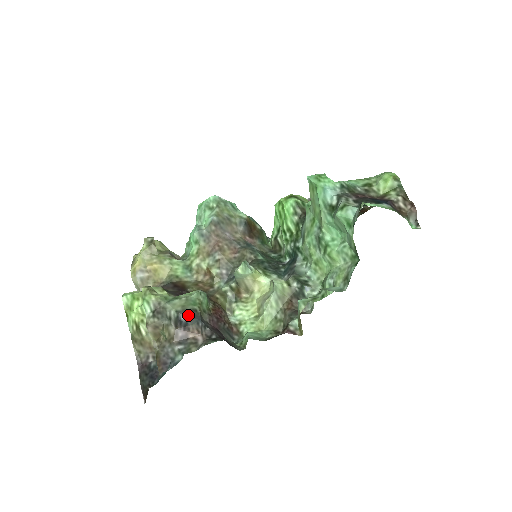
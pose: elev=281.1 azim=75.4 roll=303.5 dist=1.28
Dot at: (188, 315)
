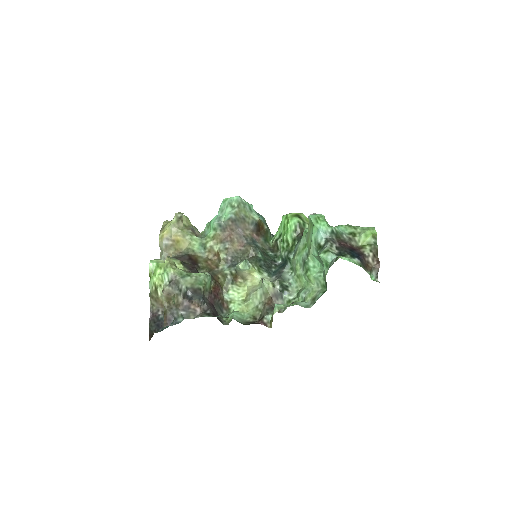
Dot at: (194, 292)
